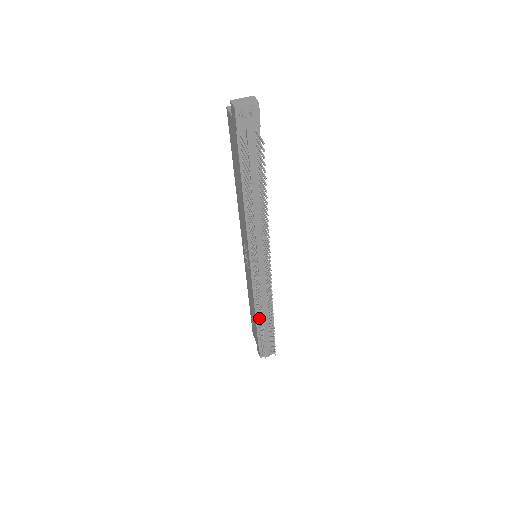
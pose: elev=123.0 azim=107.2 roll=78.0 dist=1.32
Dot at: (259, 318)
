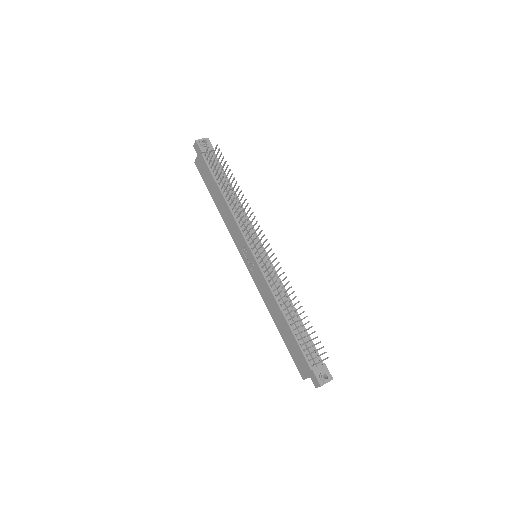
Dot at: (287, 313)
